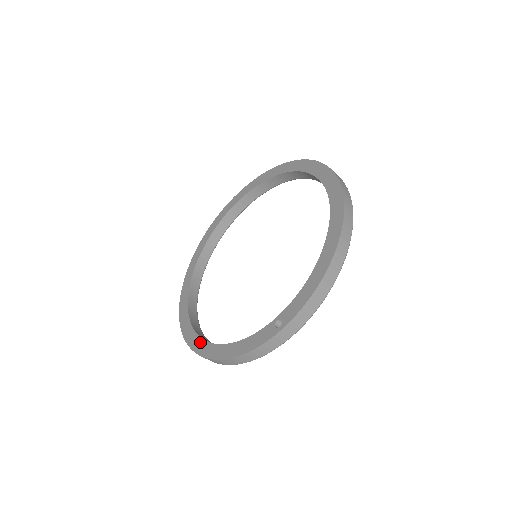
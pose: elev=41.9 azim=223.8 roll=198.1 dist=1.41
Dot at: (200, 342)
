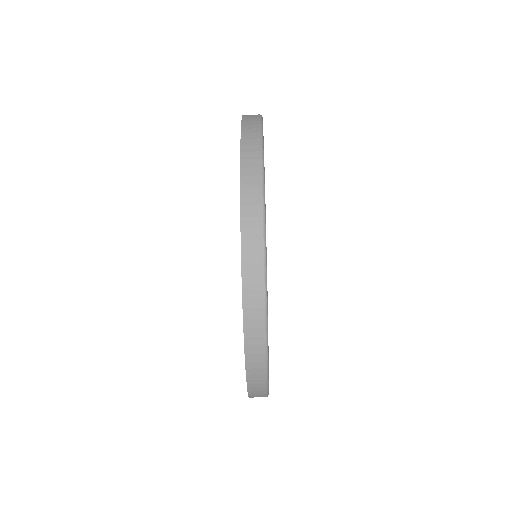
Dot at: occluded
